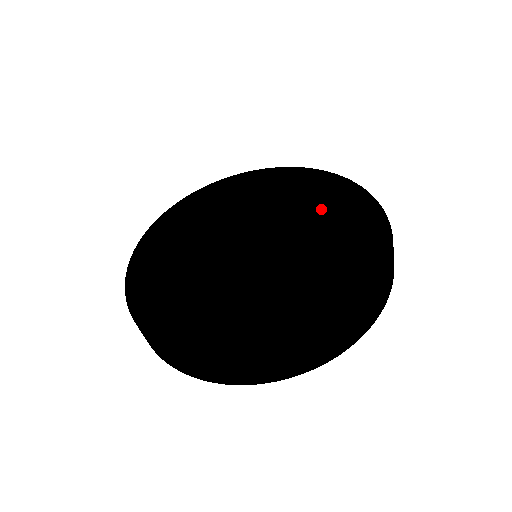
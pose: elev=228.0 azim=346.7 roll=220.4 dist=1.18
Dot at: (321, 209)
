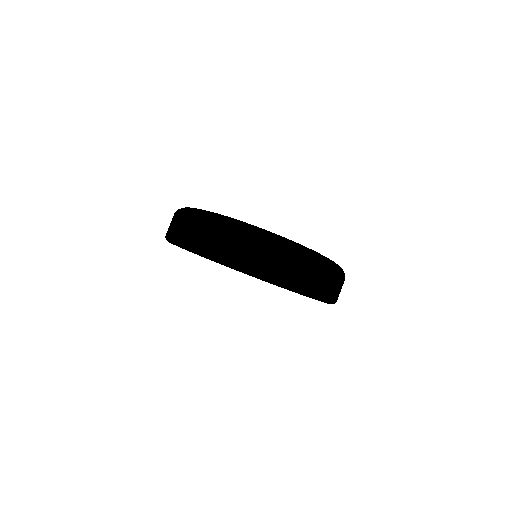
Dot at: occluded
